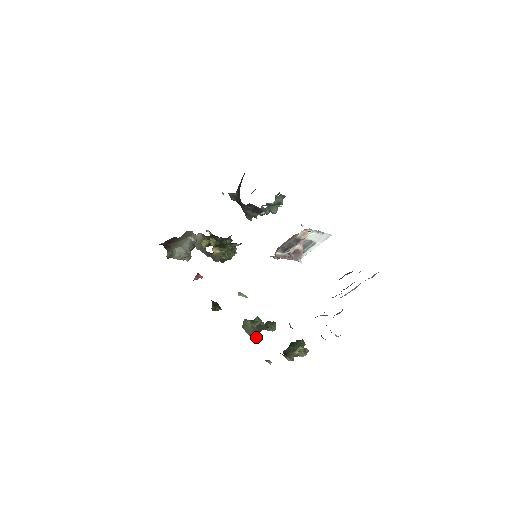
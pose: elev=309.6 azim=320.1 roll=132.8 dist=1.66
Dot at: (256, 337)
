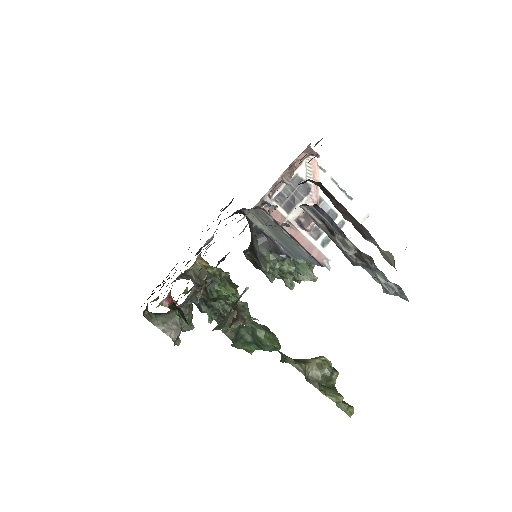
Dot at: (227, 321)
